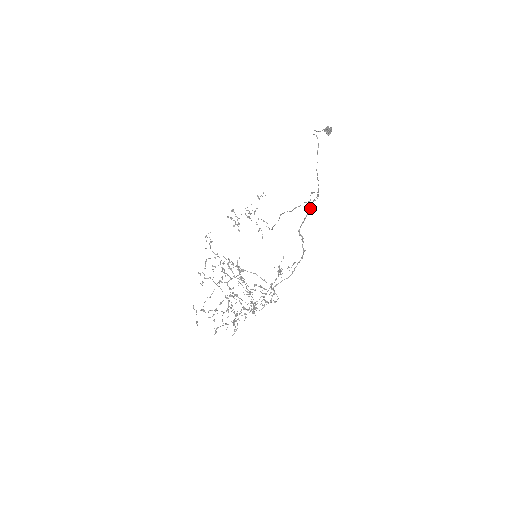
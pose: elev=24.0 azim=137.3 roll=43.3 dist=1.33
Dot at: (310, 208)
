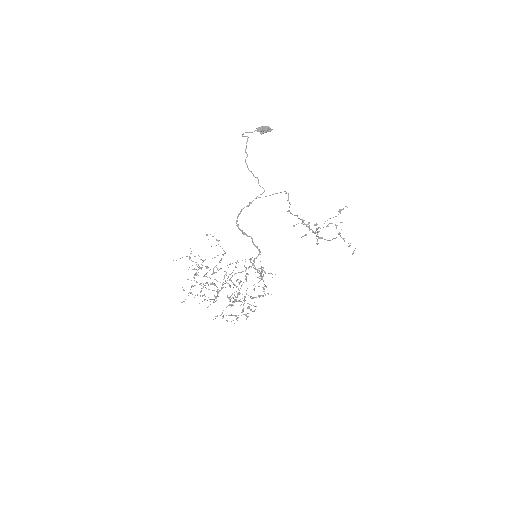
Dot at: occluded
